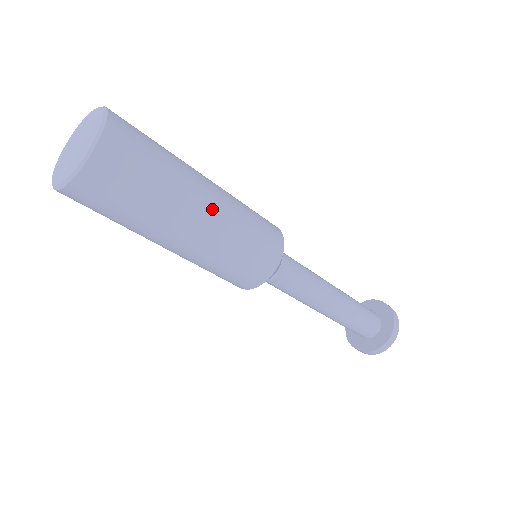
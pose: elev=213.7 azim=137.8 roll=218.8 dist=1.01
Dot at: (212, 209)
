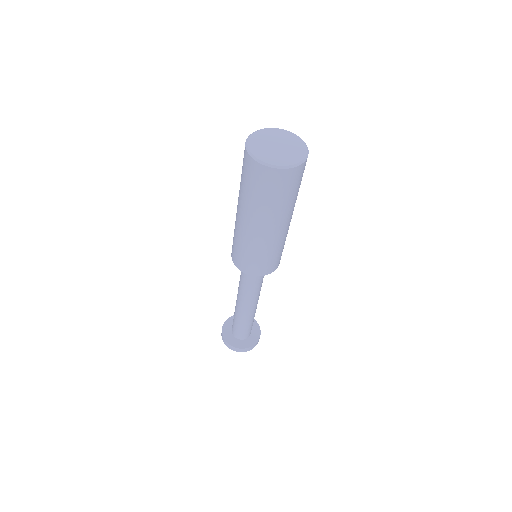
Dot at: occluded
